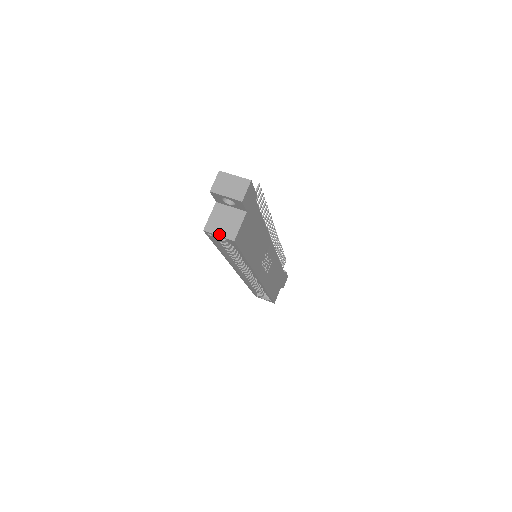
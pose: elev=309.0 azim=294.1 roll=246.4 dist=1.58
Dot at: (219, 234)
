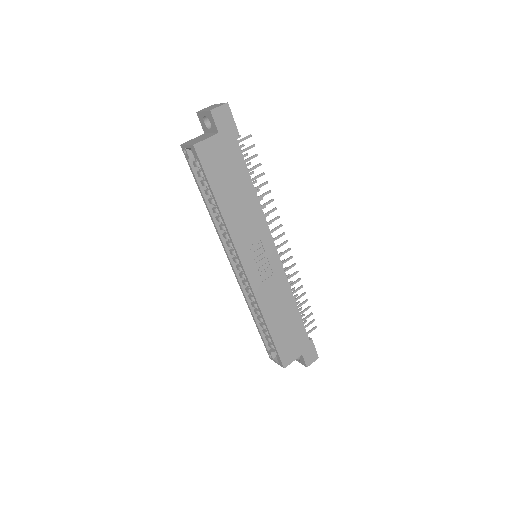
Dot at: (188, 144)
